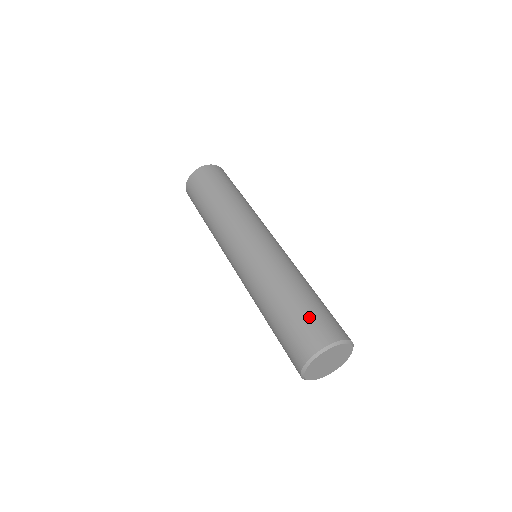
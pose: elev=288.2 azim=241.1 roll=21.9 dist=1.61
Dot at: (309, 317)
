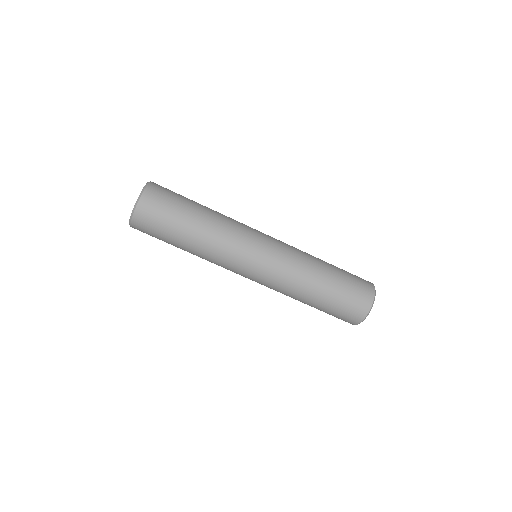
Dot at: (347, 298)
